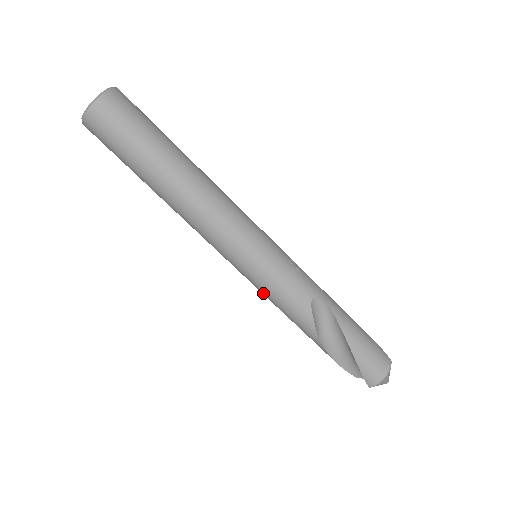
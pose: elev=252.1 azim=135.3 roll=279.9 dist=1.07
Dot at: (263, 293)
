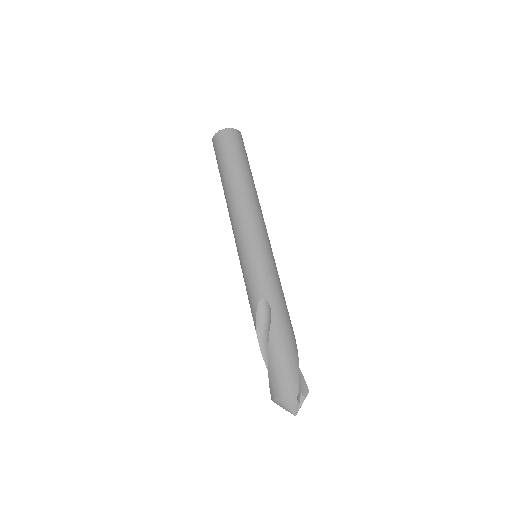
Dot at: occluded
